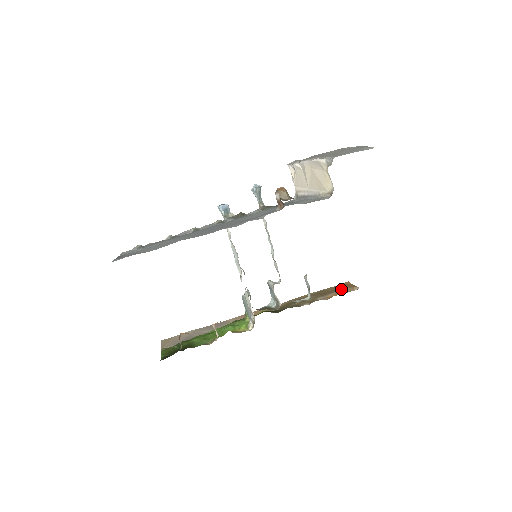
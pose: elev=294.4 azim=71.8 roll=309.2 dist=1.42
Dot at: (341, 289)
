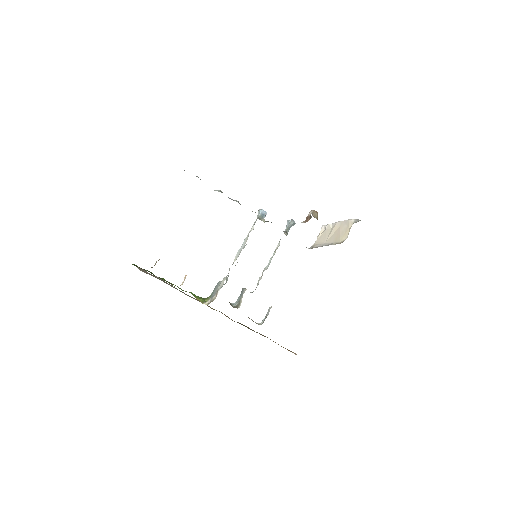
Dot at: occluded
